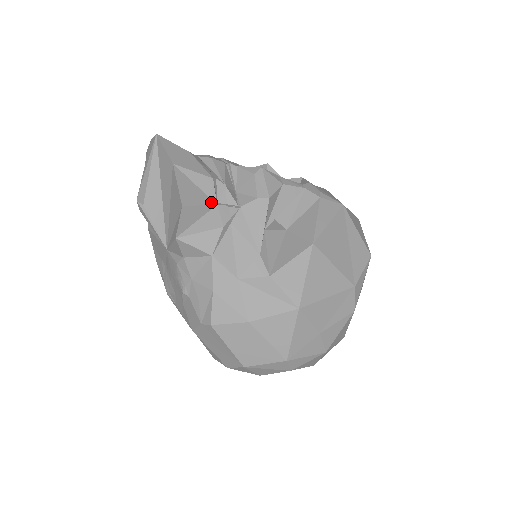
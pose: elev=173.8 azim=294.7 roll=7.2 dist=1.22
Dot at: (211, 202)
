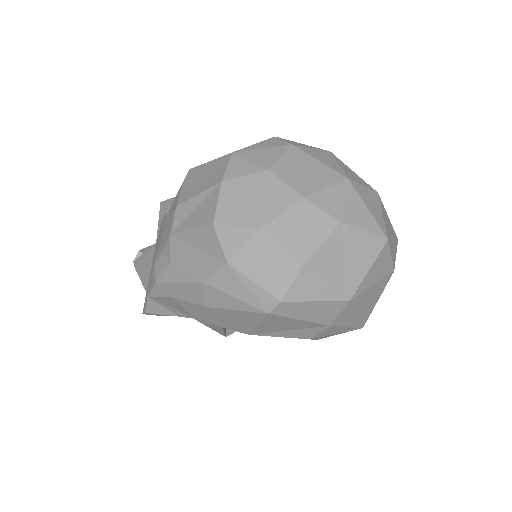
Dot at: occluded
